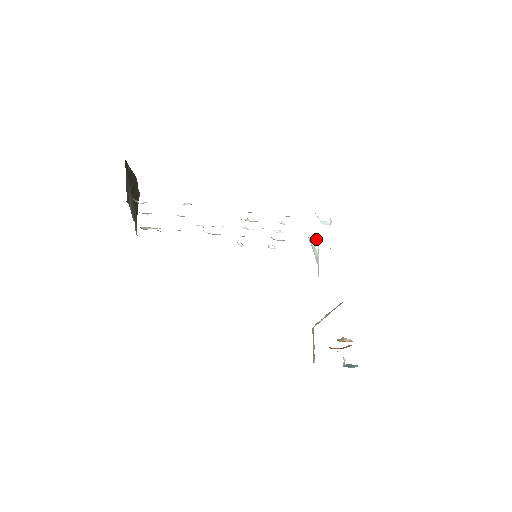
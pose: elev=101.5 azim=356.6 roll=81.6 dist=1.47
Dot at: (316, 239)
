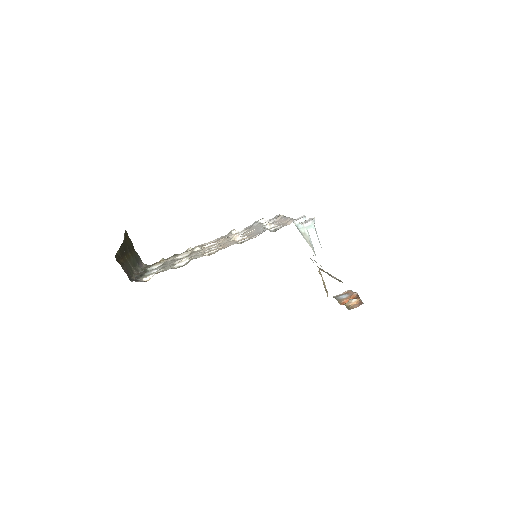
Dot at: occluded
